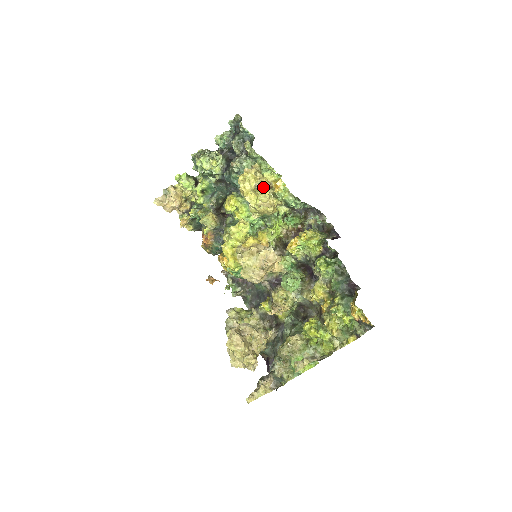
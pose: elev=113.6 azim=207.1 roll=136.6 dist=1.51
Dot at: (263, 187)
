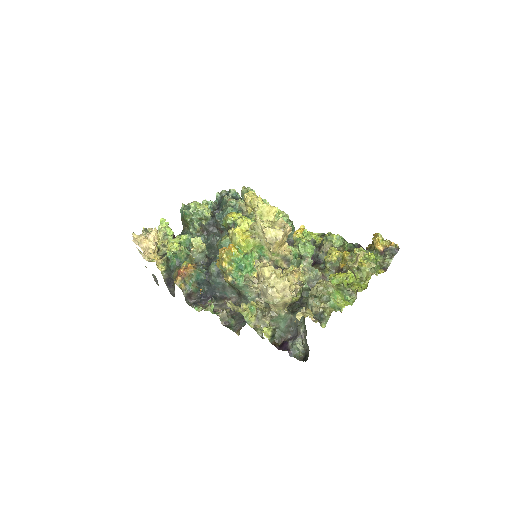
Dot at: occluded
